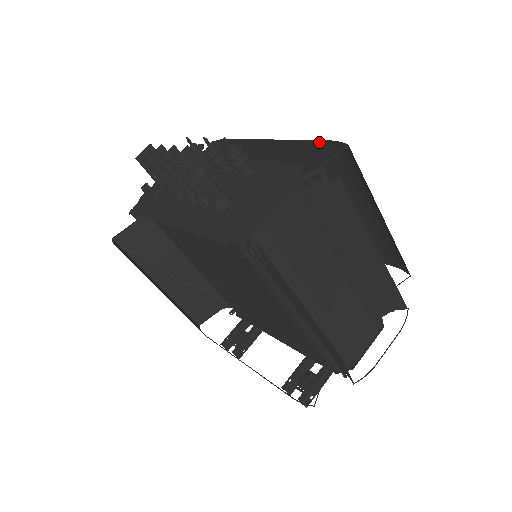
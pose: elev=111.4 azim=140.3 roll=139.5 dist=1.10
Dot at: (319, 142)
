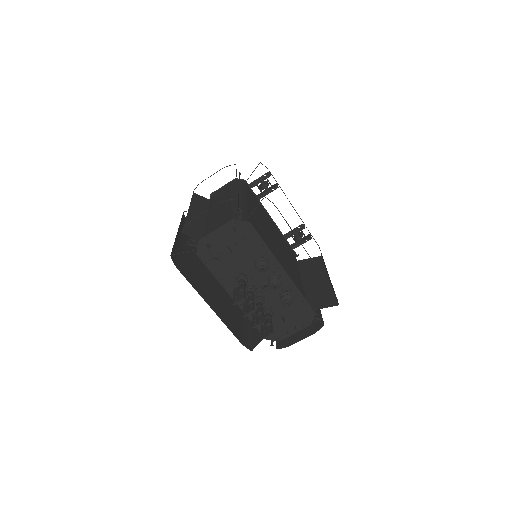
Dot at: (329, 285)
